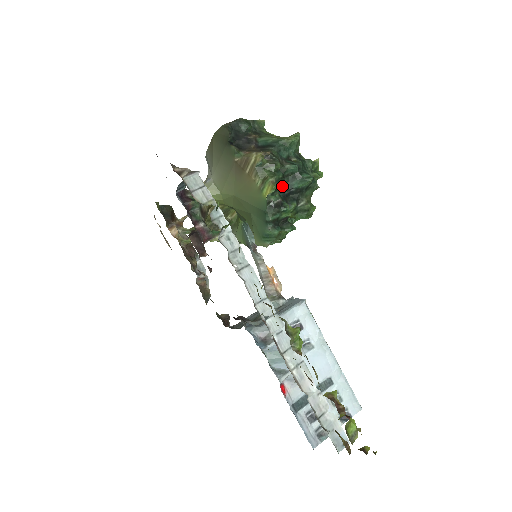
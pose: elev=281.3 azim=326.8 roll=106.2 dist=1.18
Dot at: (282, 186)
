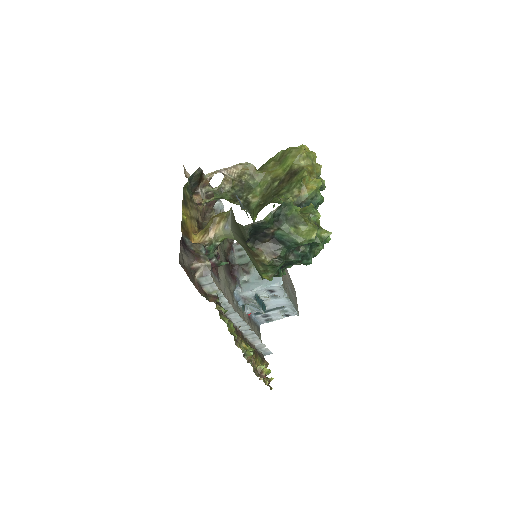
Dot at: occluded
